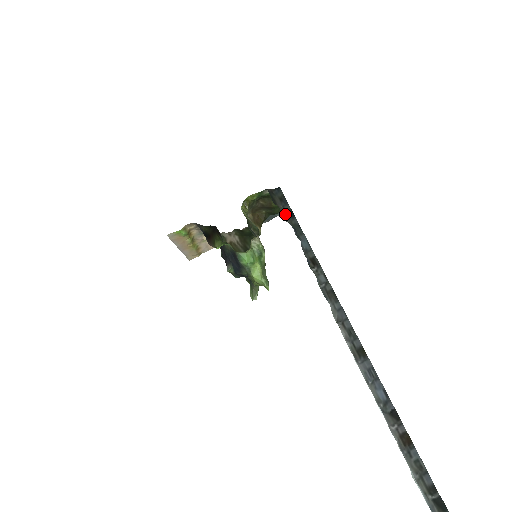
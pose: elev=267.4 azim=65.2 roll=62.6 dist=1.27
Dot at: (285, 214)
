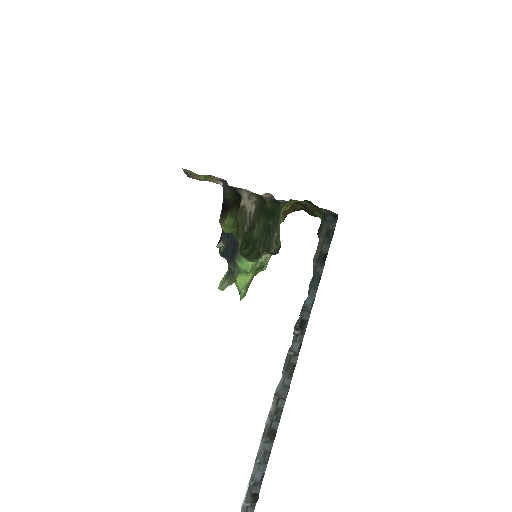
Dot at: (318, 253)
